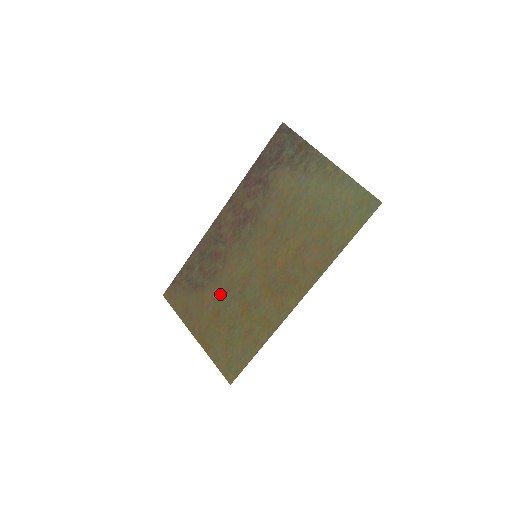
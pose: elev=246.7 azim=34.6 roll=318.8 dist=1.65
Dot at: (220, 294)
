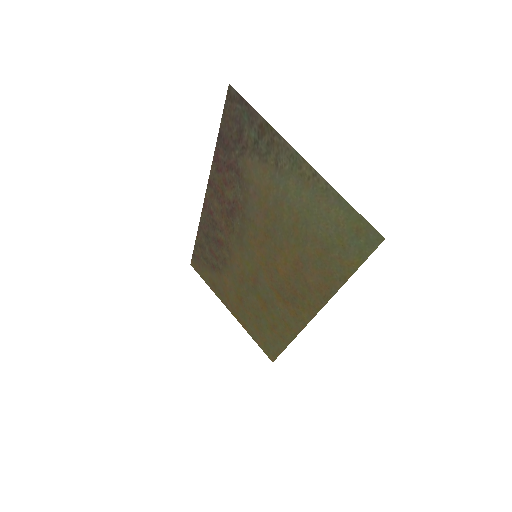
Dot at: (236, 282)
